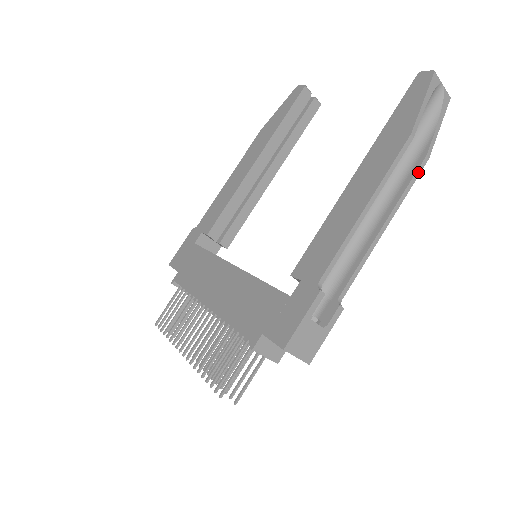
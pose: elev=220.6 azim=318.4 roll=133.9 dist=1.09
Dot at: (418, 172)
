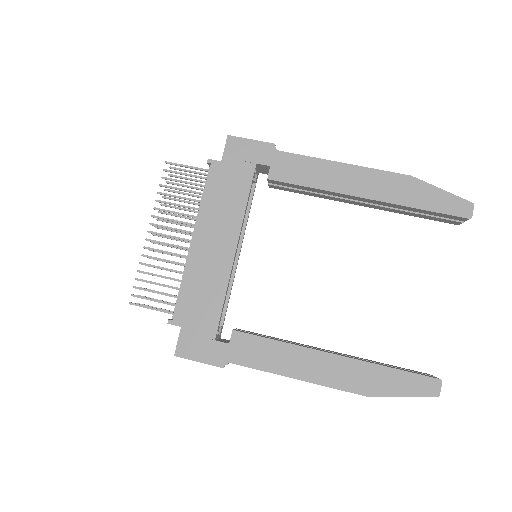
Dot at: occluded
